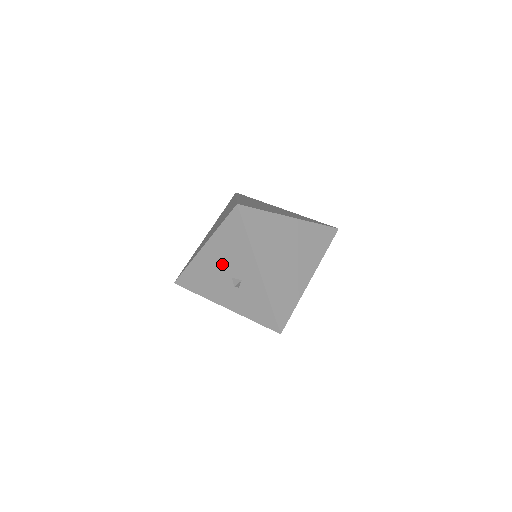
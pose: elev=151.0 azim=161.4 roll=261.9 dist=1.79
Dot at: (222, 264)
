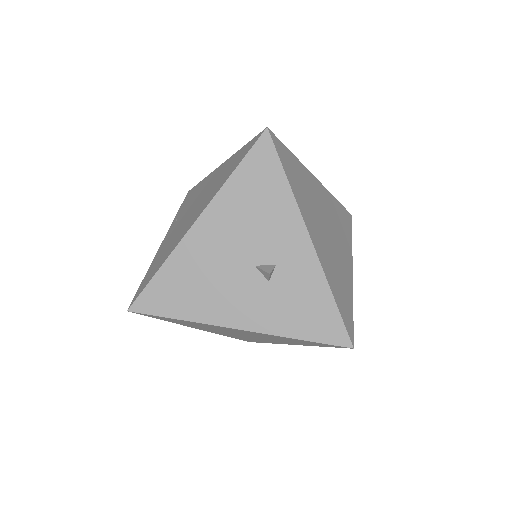
Dot at: (235, 244)
